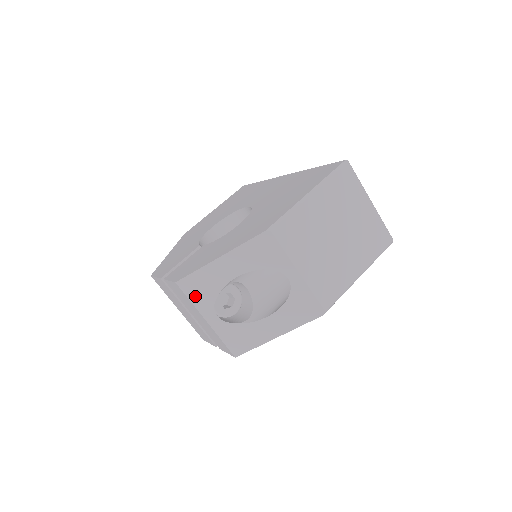
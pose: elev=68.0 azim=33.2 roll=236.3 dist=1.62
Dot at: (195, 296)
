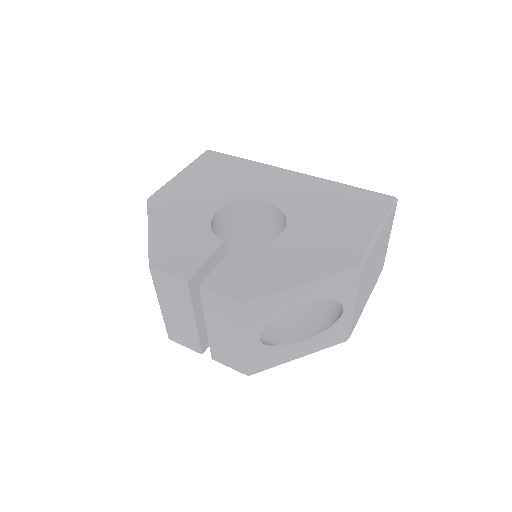
Dot at: (252, 318)
